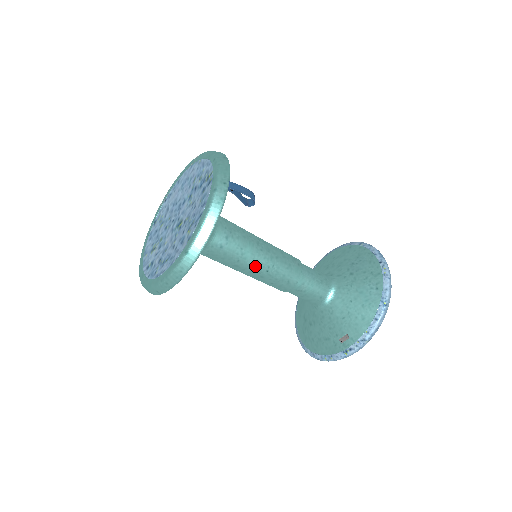
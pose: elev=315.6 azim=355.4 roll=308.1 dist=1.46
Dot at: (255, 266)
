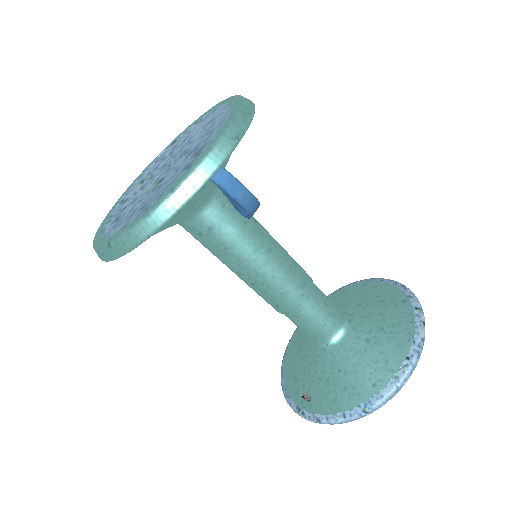
Dot at: (239, 272)
